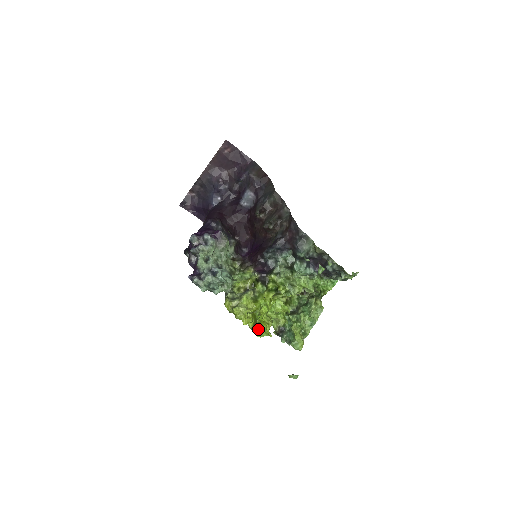
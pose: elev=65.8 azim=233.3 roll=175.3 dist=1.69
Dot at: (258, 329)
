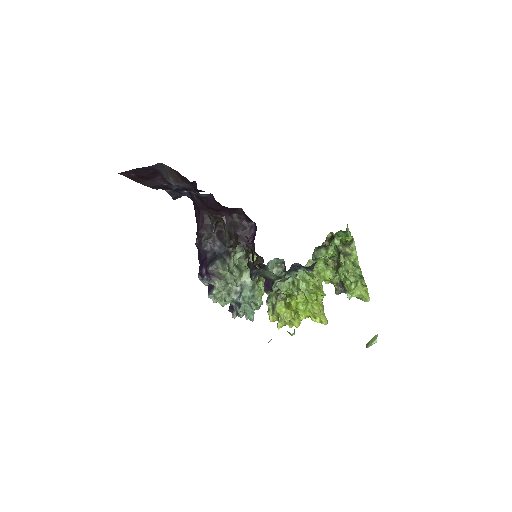
Dot at: occluded
